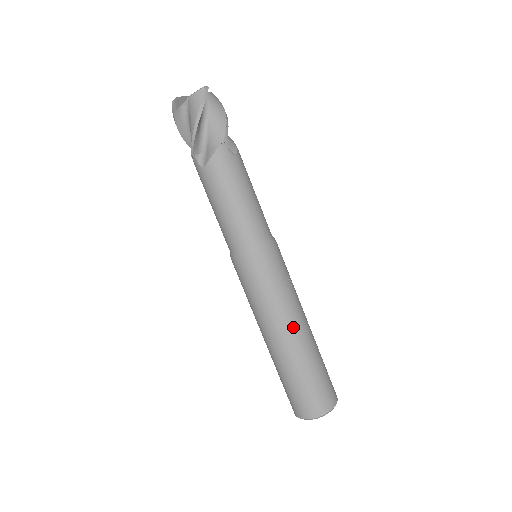
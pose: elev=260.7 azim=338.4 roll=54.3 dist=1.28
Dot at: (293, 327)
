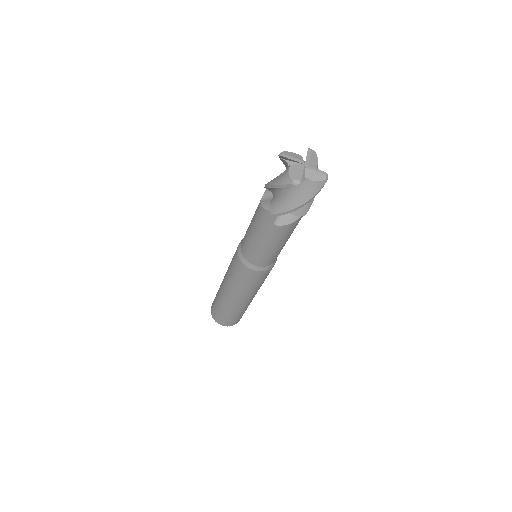
Dot at: (254, 296)
